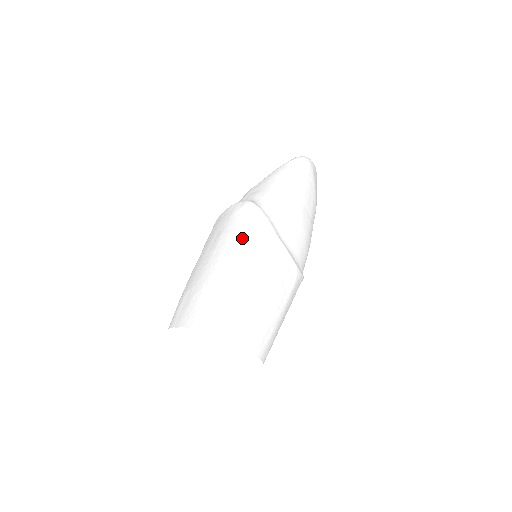
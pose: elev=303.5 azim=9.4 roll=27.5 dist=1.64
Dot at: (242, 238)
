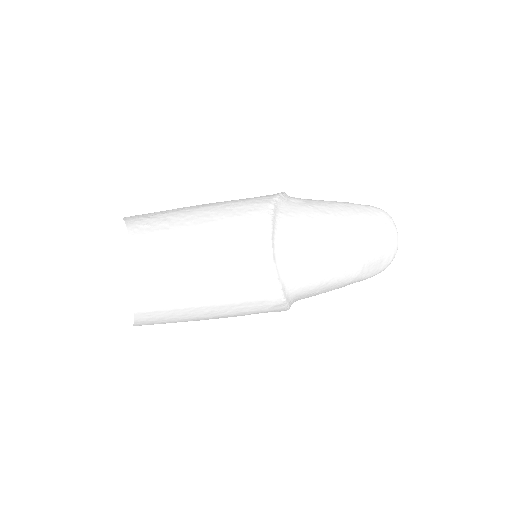
Dot at: occluded
